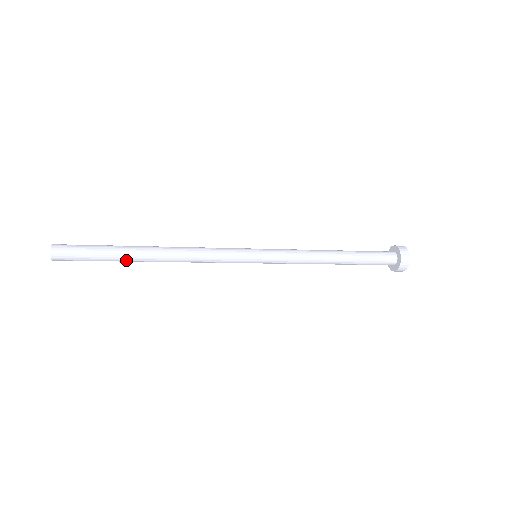
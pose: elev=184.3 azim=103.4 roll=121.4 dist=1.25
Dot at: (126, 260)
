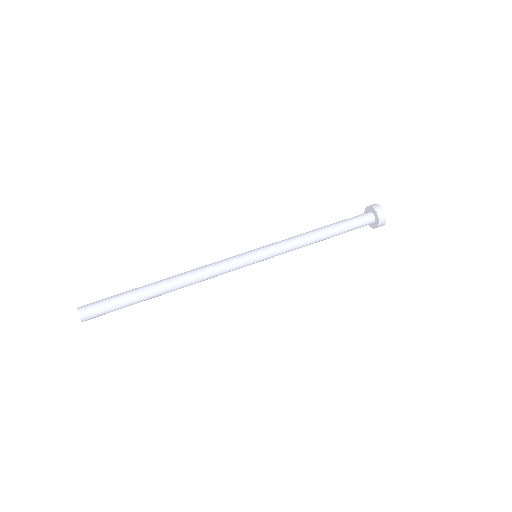
Dot at: occluded
